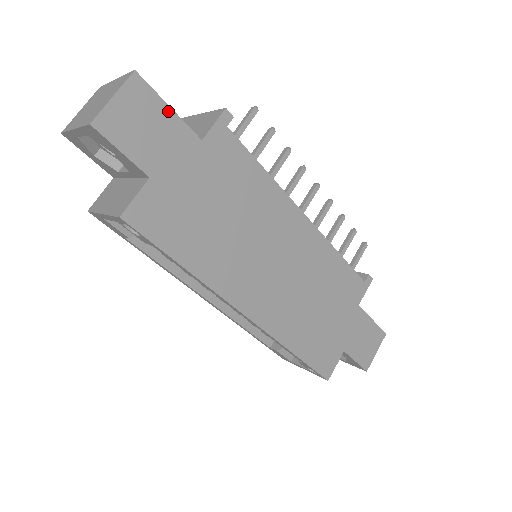
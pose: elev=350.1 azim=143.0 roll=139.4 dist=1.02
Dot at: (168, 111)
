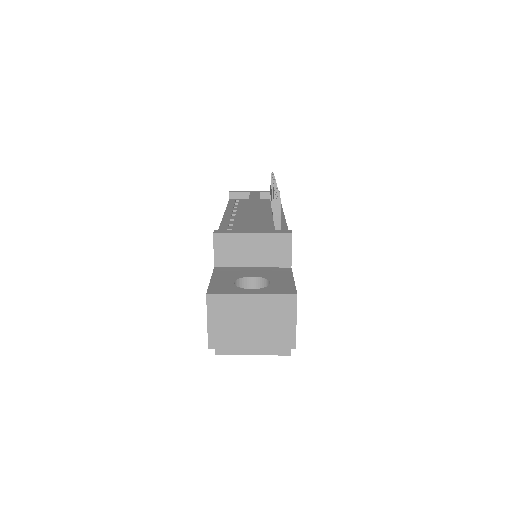
Dot at: occluded
